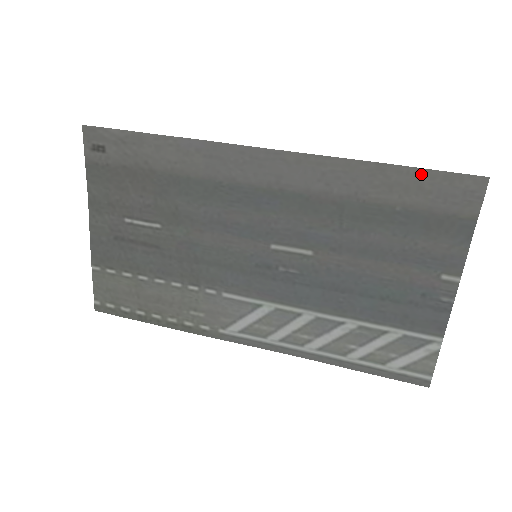
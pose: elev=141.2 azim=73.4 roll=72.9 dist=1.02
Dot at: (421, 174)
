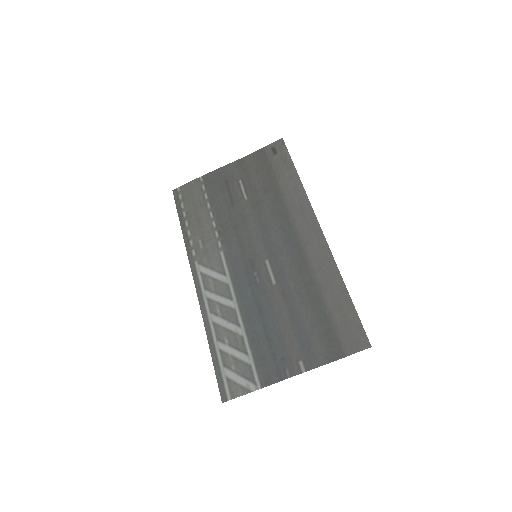
Dot at: (353, 312)
